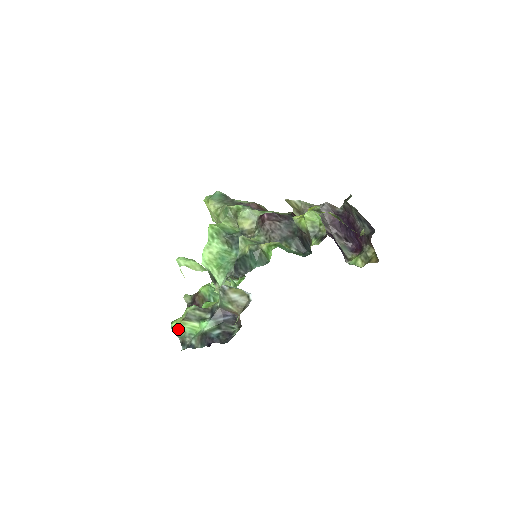
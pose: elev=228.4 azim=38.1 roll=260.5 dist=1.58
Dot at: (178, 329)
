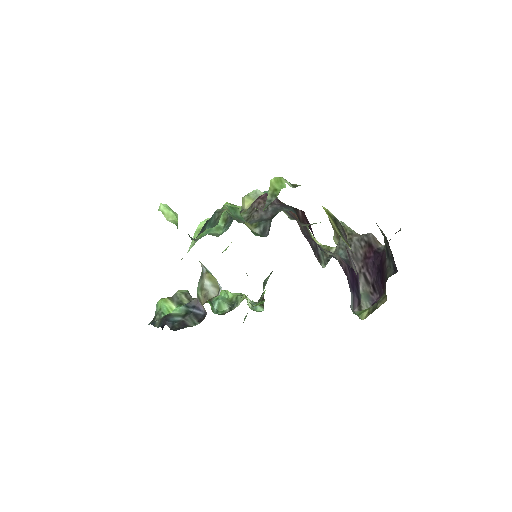
Dot at: (159, 304)
